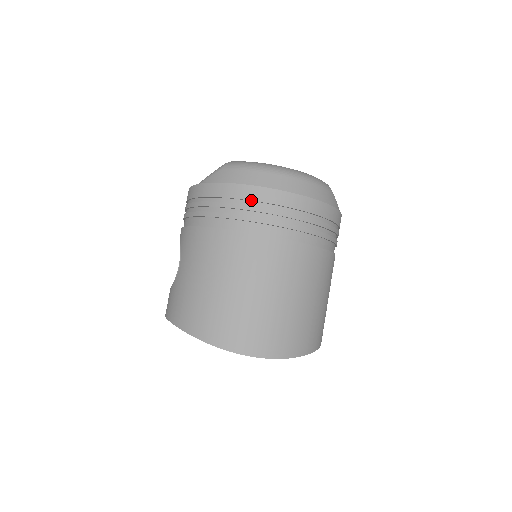
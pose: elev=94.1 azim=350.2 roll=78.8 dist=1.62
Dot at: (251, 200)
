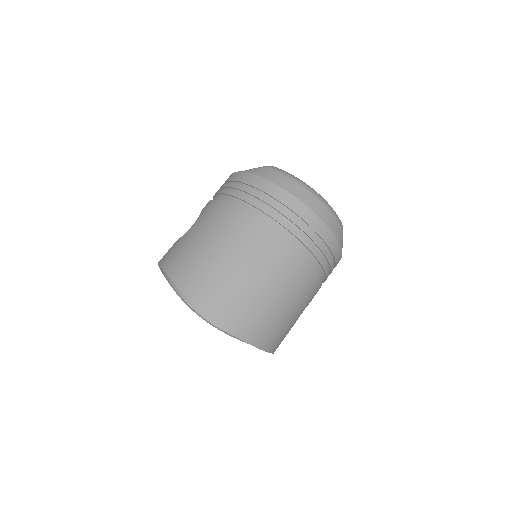
Dot at: (274, 198)
